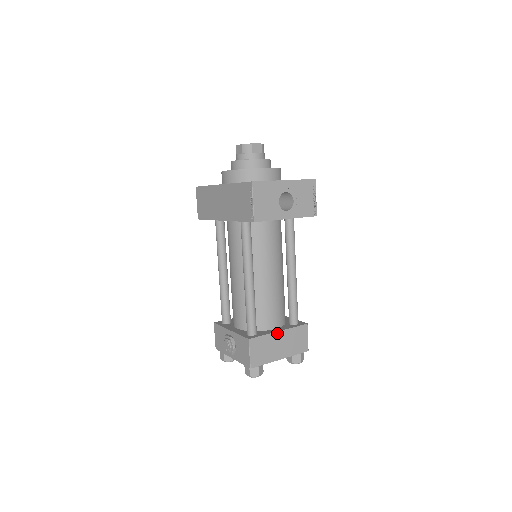
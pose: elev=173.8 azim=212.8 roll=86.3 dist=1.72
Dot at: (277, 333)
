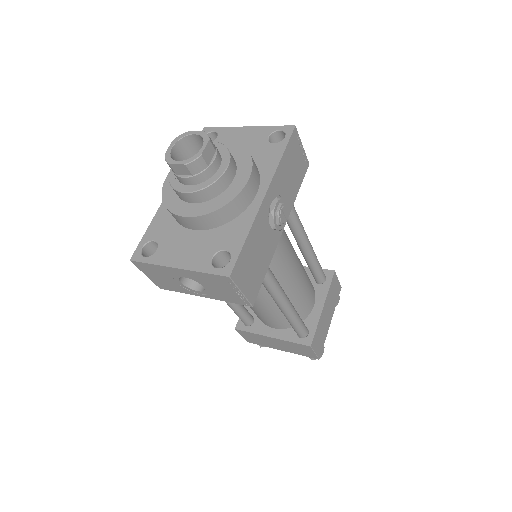
Dot at: (269, 337)
